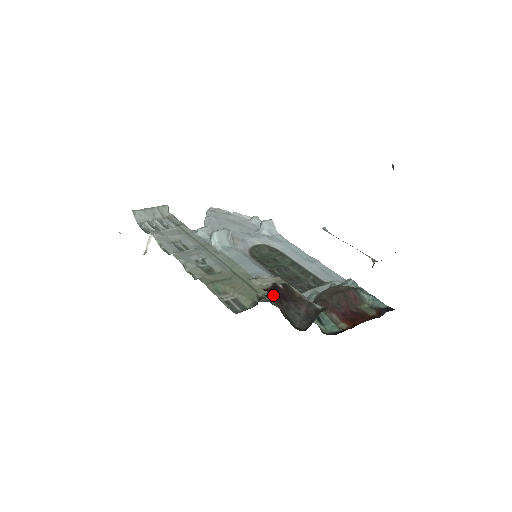
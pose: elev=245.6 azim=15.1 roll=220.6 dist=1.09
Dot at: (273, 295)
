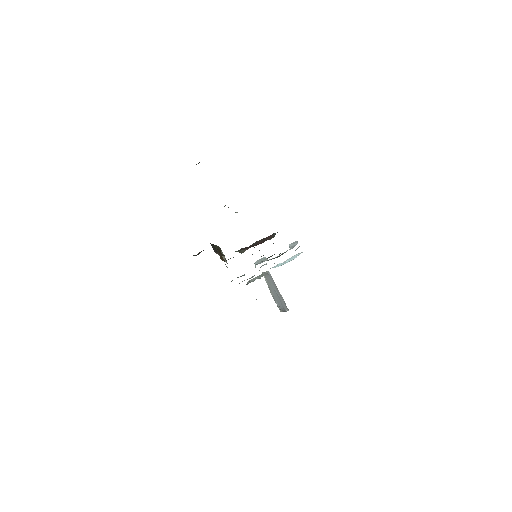
Dot at: occluded
